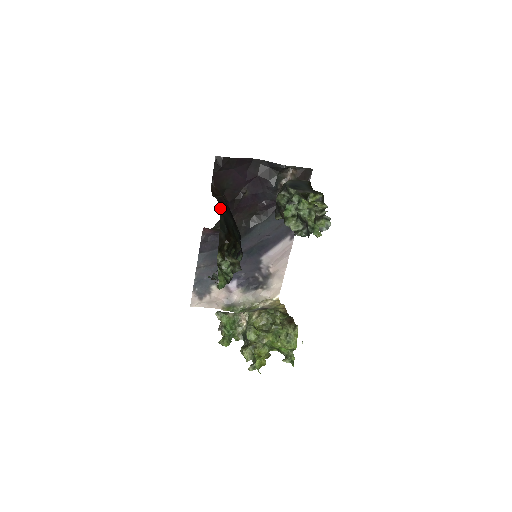
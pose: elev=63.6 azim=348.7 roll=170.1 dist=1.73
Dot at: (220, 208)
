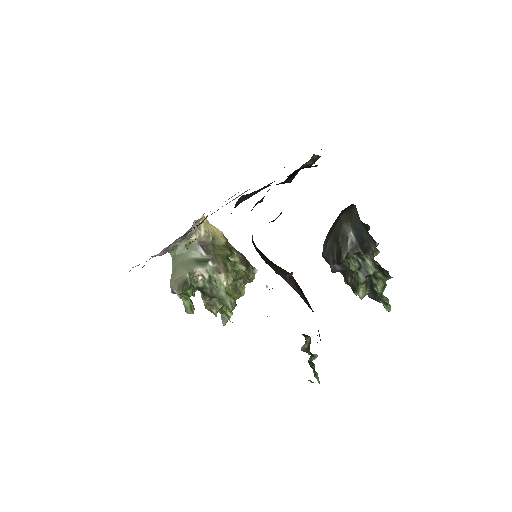
Dot at: occluded
